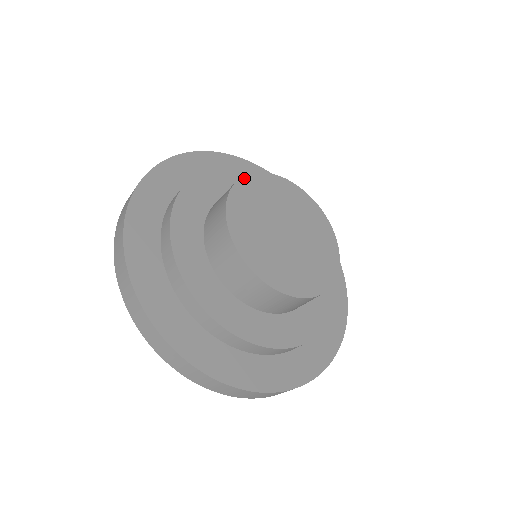
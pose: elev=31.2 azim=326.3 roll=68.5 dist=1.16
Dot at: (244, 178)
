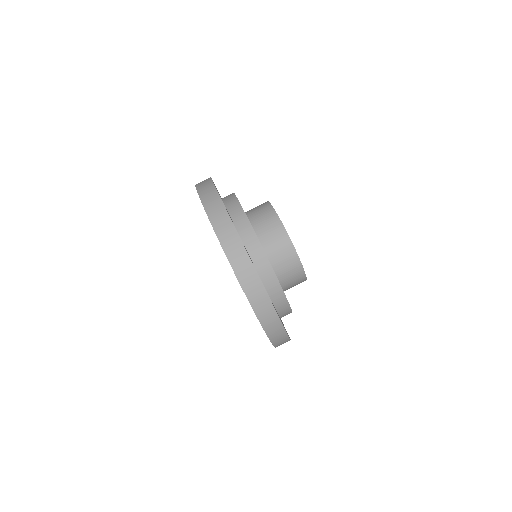
Dot at: occluded
